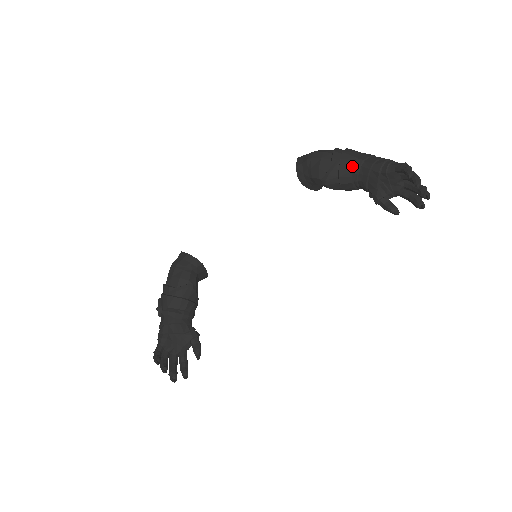
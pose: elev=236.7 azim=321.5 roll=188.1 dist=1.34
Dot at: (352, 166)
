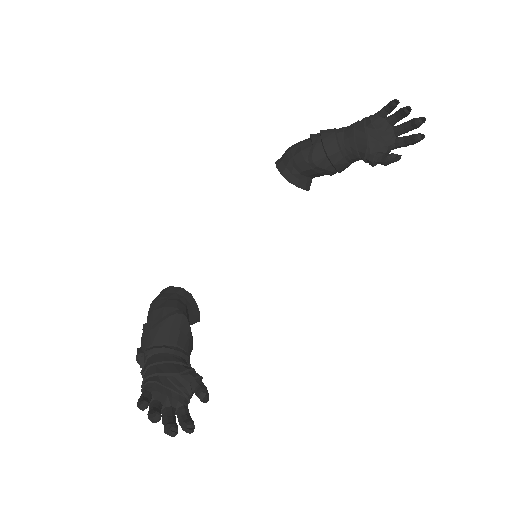
Dot at: (334, 134)
